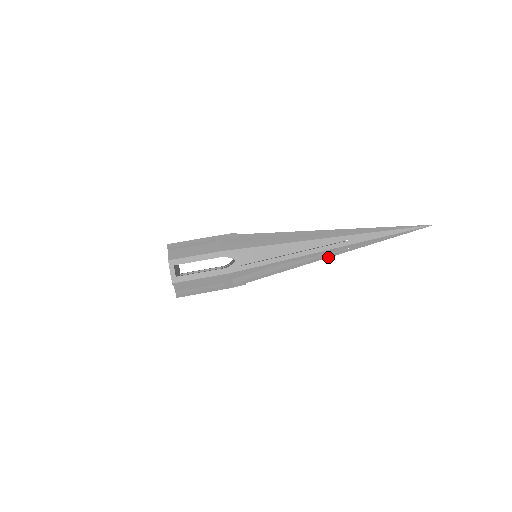
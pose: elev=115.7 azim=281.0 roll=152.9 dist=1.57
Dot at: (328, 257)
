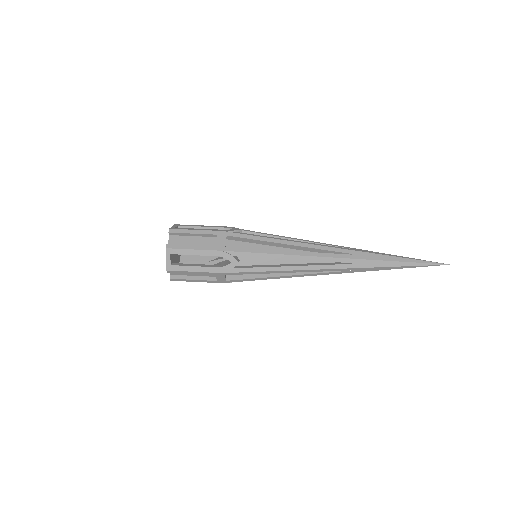
Dot at: (327, 274)
